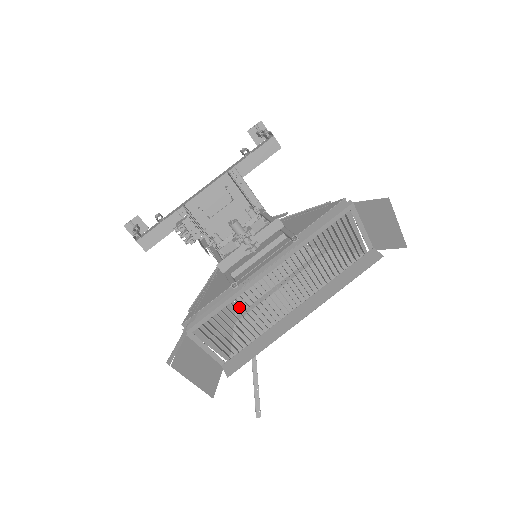
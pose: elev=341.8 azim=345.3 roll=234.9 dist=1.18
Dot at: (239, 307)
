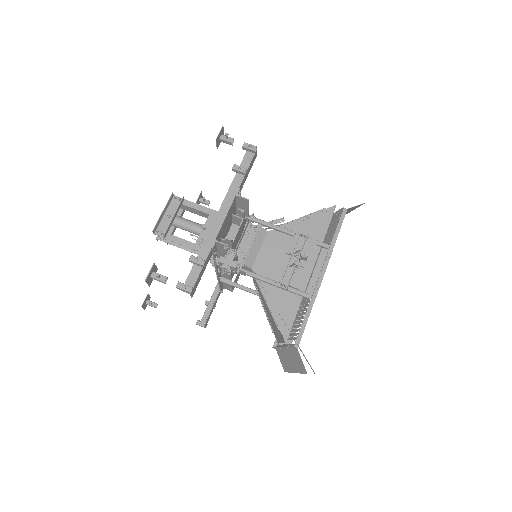
Dot at: occluded
